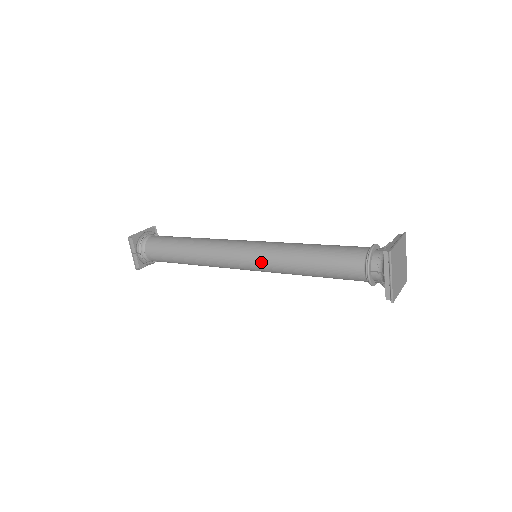
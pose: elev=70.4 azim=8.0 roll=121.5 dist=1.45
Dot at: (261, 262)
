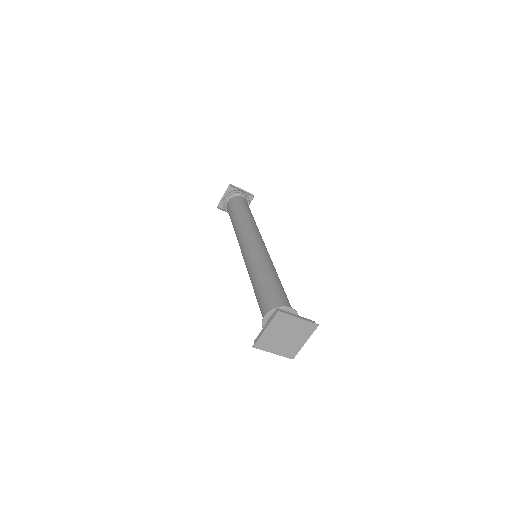
Dot at: occluded
